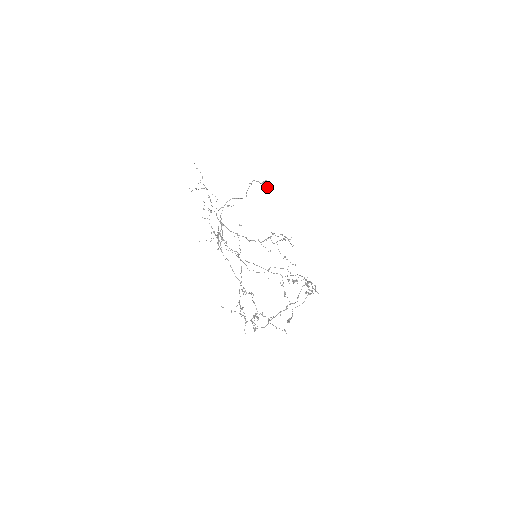
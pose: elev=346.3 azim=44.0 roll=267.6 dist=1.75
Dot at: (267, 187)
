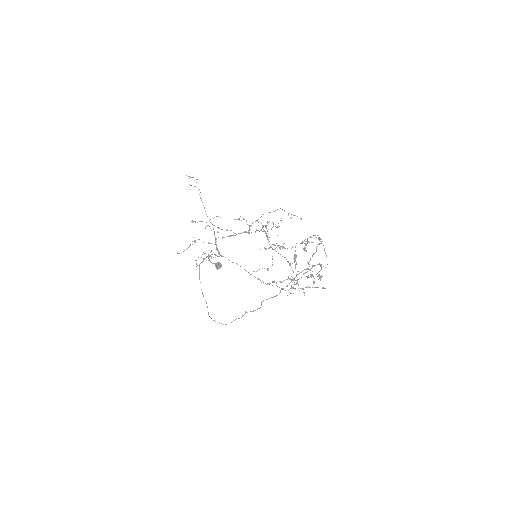
Dot at: (221, 266)
